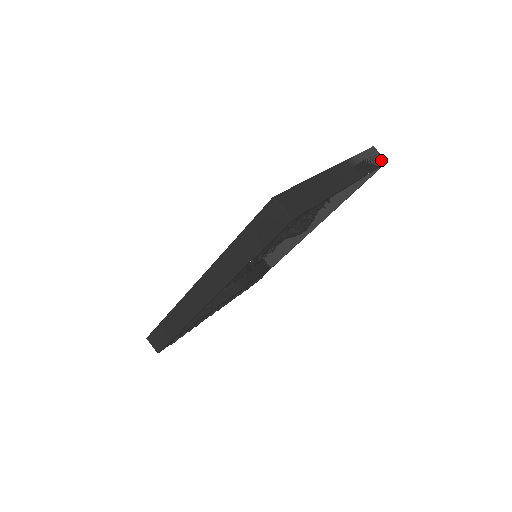
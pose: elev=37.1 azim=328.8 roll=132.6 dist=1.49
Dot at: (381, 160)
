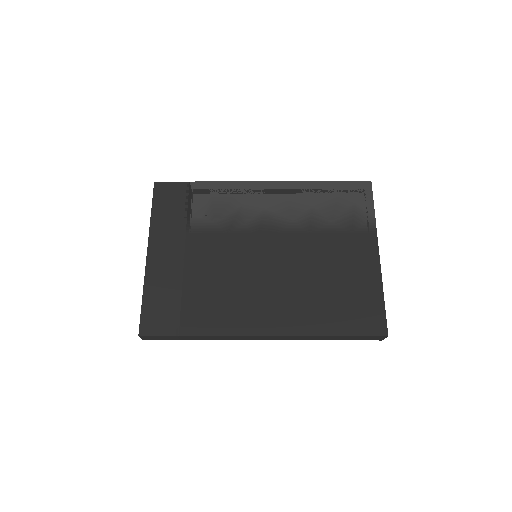
Dot at: occluded
